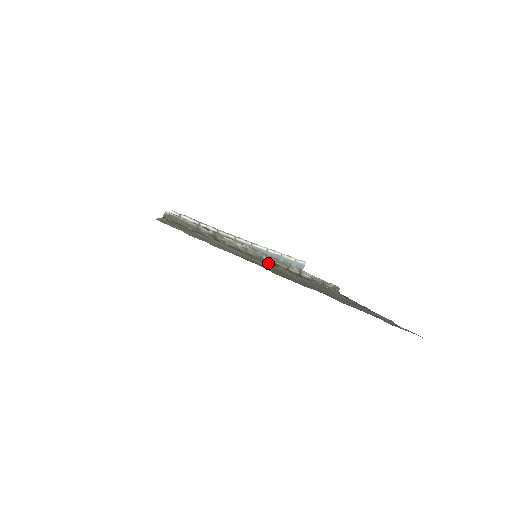
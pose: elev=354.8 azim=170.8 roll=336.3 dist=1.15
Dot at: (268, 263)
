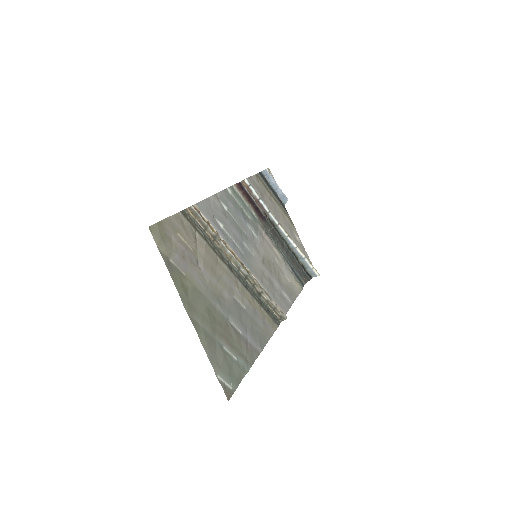
Dot at: (229, 278)
